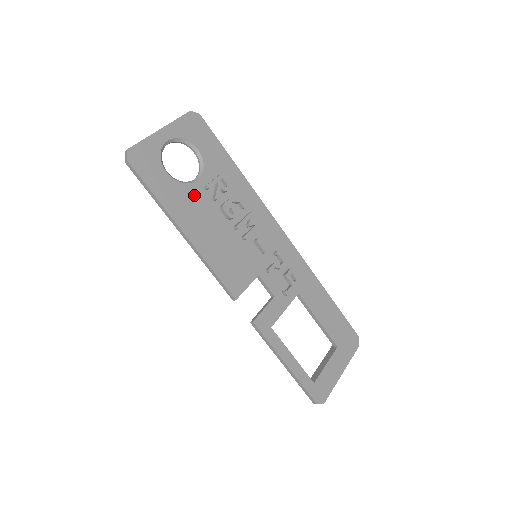
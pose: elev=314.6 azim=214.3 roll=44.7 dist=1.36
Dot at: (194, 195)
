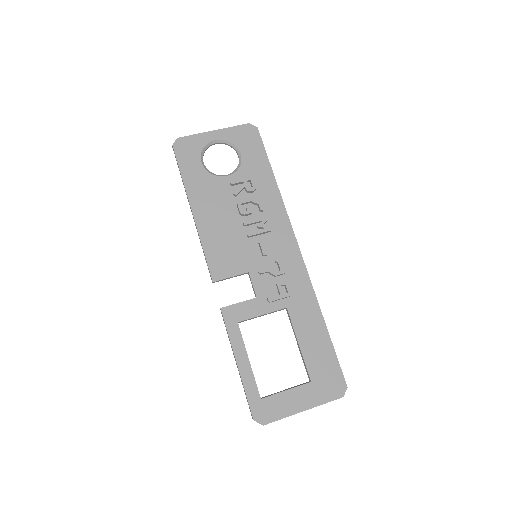
Dot at: (218, 186)
